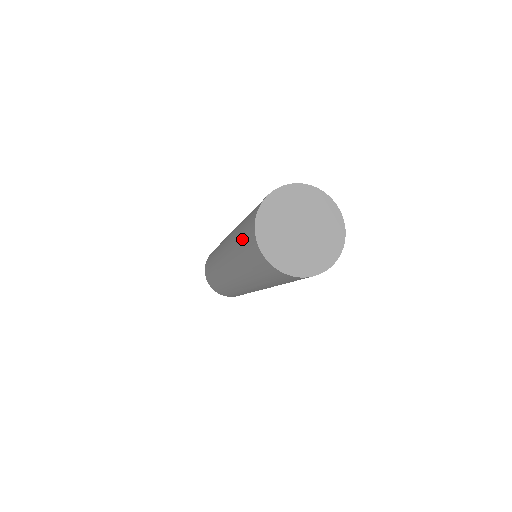
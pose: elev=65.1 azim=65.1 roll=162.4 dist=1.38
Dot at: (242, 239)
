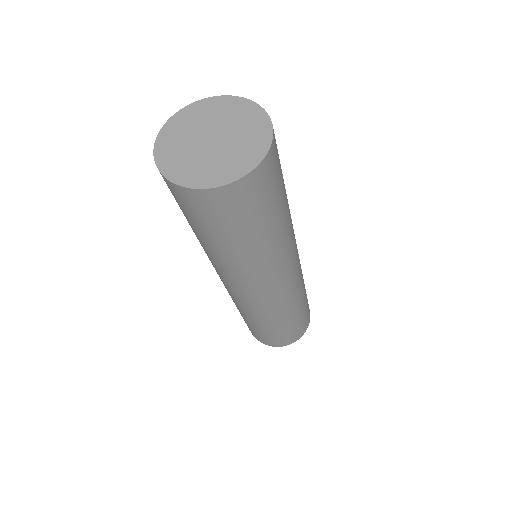
Dot at: (190, 221)
